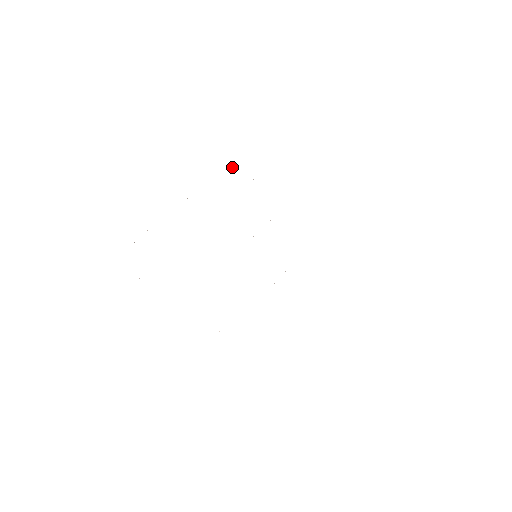
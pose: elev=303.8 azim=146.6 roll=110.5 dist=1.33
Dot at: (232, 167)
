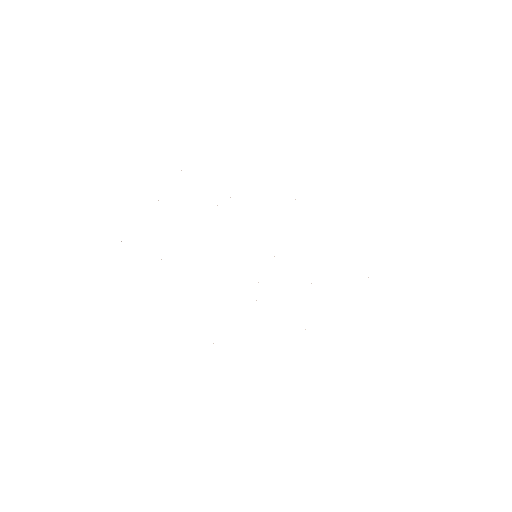
Dot at: occluded
